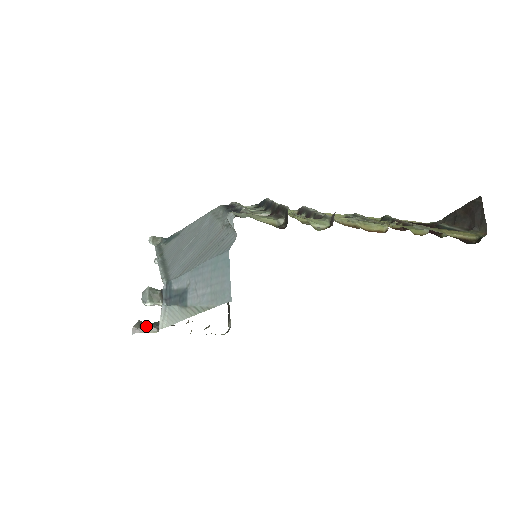
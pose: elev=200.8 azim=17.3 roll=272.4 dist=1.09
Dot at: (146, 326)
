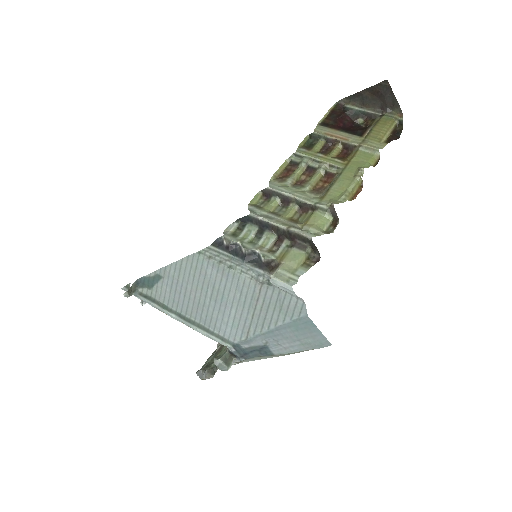
Dot at: (215, 370)
